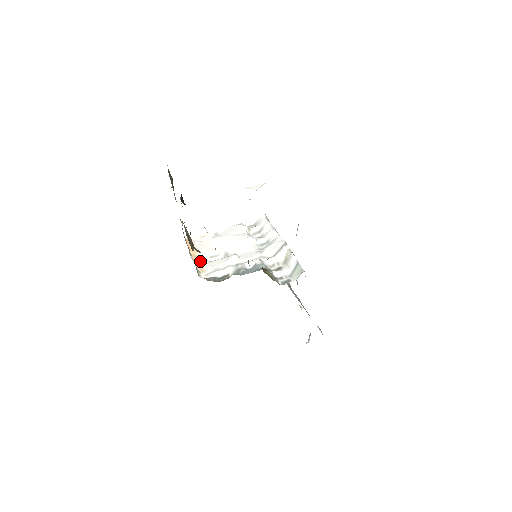
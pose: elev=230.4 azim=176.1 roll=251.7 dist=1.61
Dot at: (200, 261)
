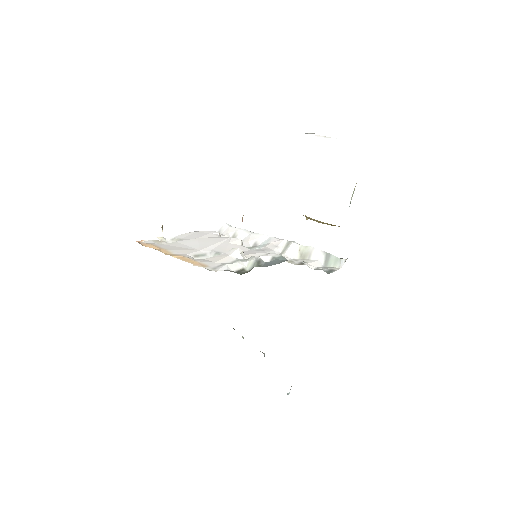
Dot at: (187, 257)
